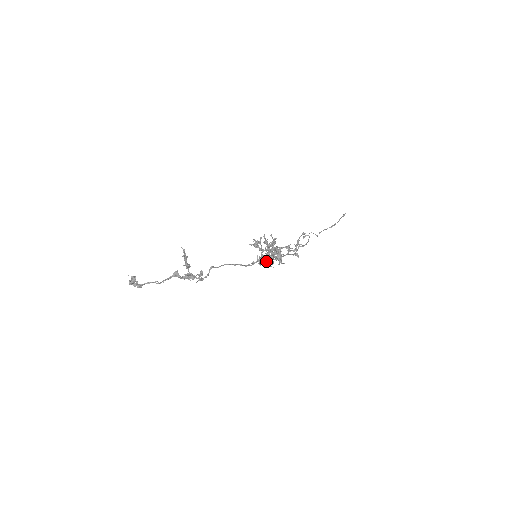
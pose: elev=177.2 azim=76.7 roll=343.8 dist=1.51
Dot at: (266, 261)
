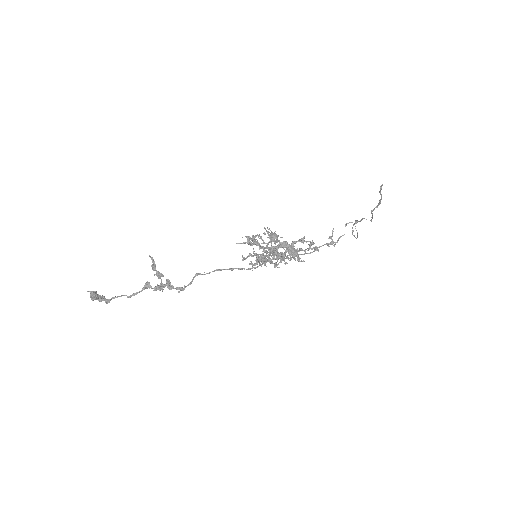
Dot at: (264, 261)
